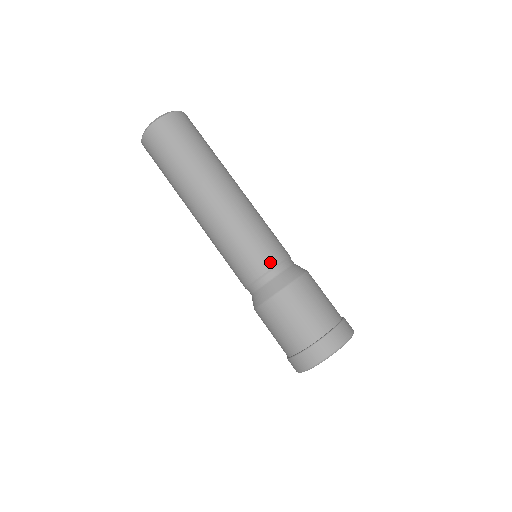
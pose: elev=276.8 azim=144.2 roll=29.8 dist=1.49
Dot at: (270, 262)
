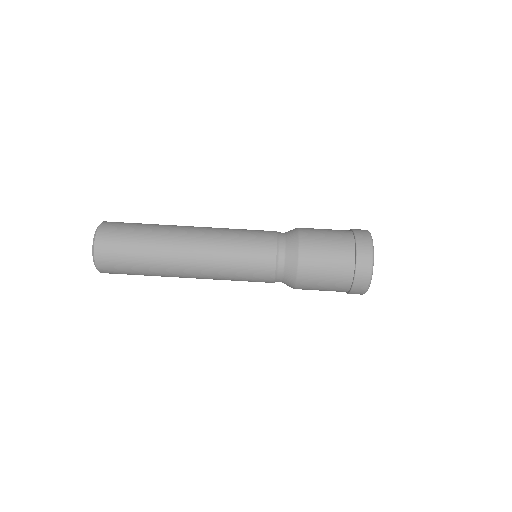
Dot at: (272, 232)
